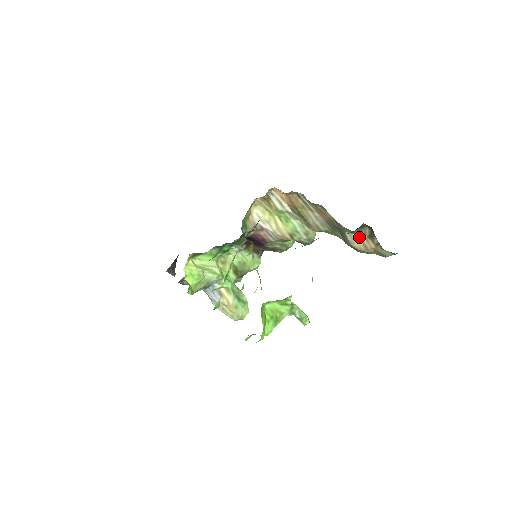
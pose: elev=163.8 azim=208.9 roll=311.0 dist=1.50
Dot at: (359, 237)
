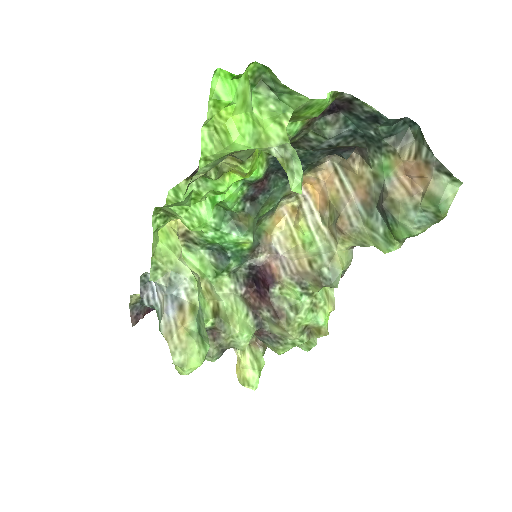
Dot at: (402, 183)
